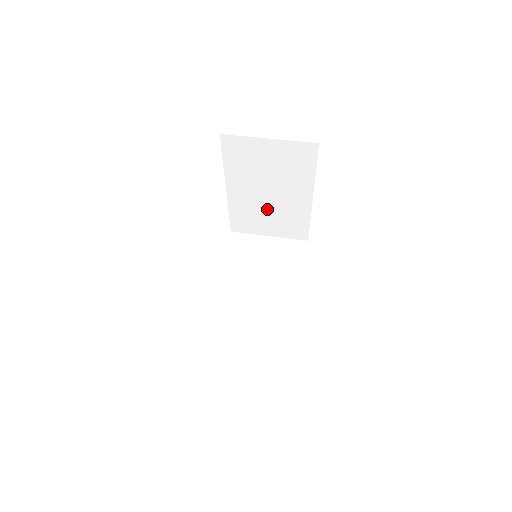
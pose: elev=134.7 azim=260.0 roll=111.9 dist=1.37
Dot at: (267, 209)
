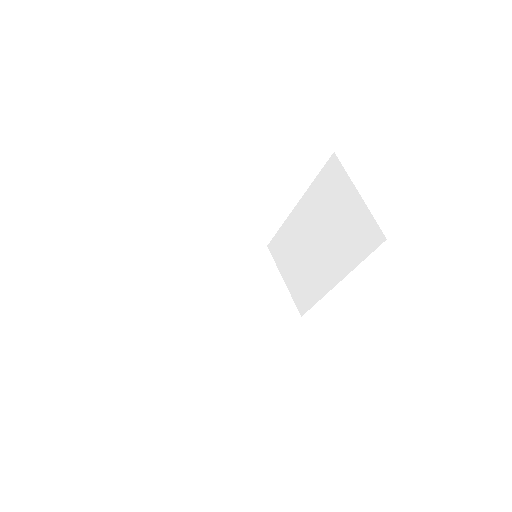
Dot at: occluded
